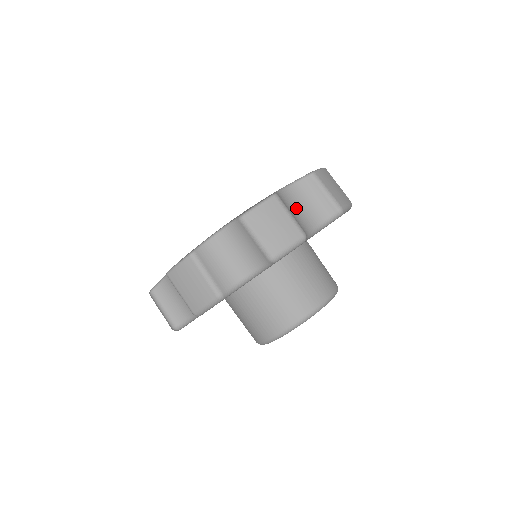
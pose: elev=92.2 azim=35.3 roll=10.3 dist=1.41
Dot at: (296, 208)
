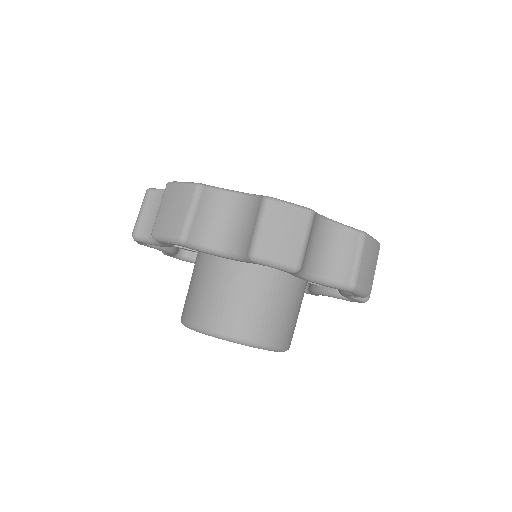
Dot at: (225, 217)
